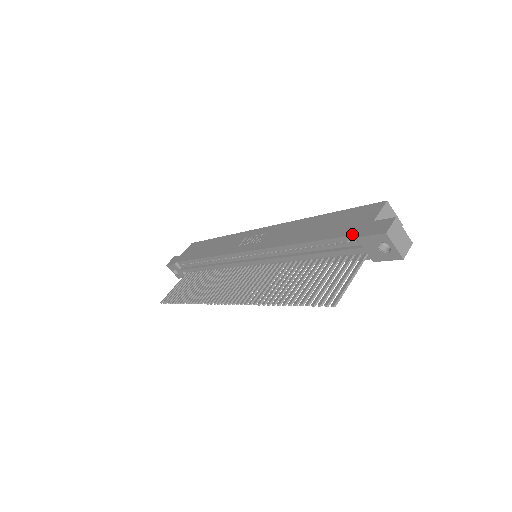
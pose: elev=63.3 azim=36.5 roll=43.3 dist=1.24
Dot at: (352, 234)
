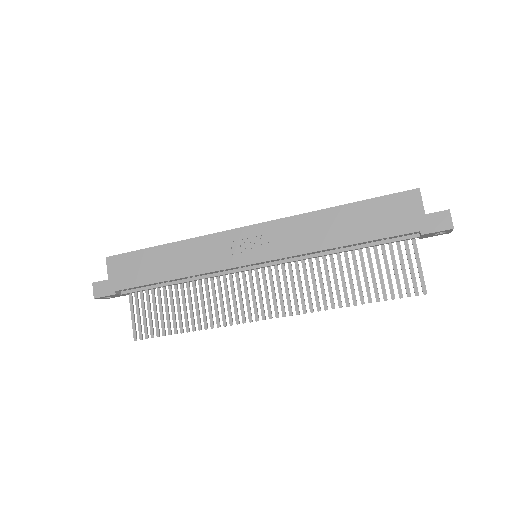
Dot at: (412, 231)
